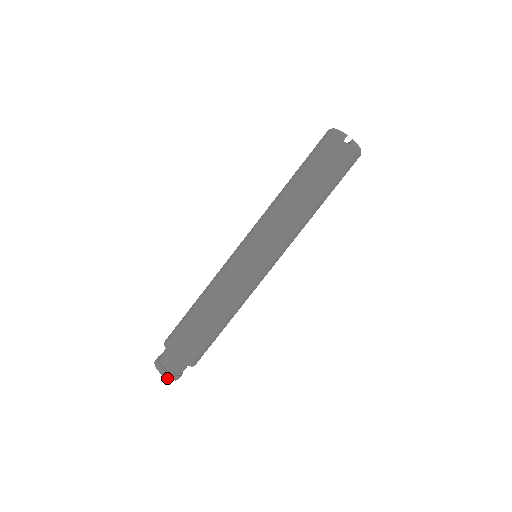
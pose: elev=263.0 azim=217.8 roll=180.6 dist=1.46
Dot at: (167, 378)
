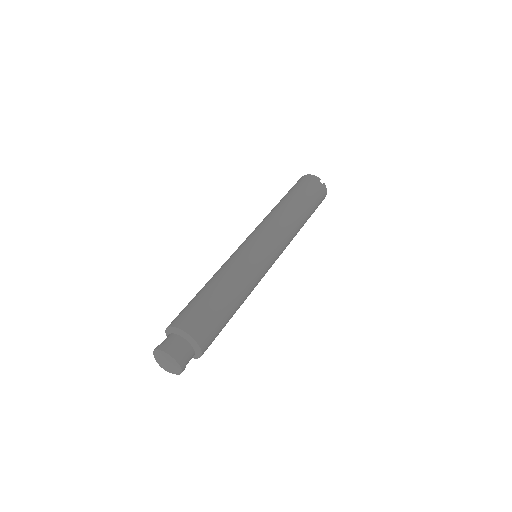
Dot at: (175, 365)
